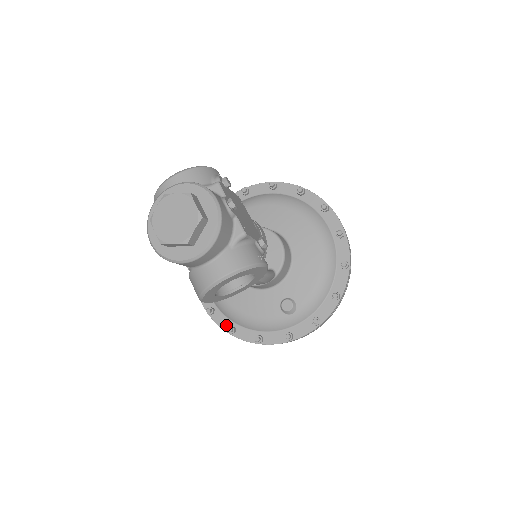
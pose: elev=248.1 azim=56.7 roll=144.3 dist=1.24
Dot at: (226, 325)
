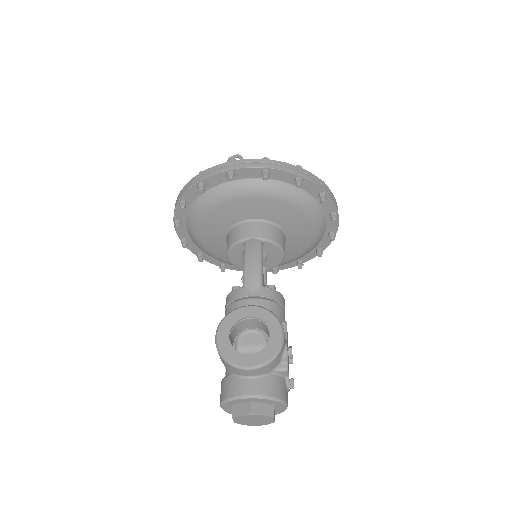
Dot at: (196, 252)
